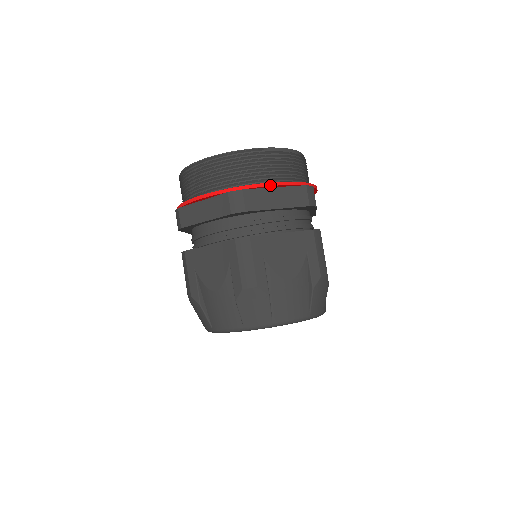
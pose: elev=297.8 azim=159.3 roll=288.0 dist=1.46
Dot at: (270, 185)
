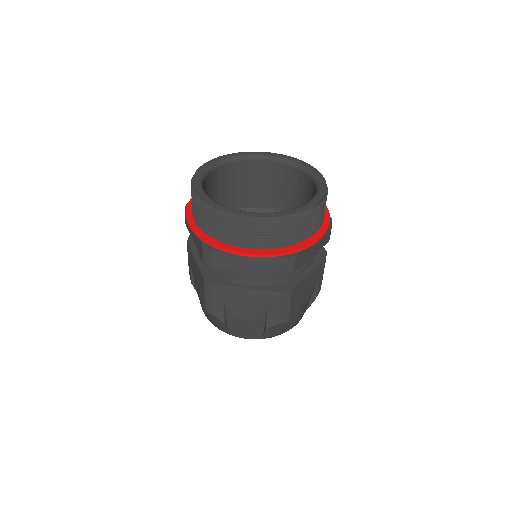
Dot at: (315, 243)
